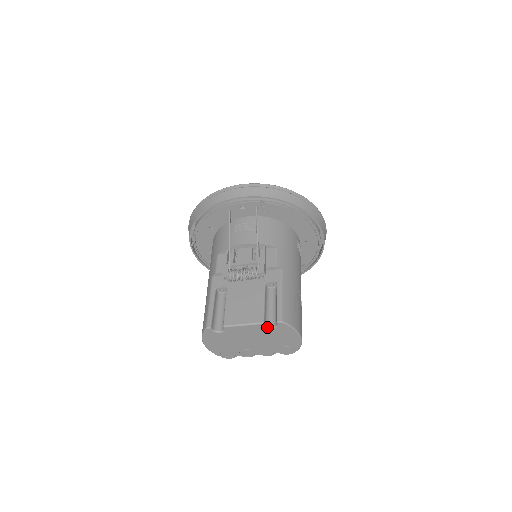
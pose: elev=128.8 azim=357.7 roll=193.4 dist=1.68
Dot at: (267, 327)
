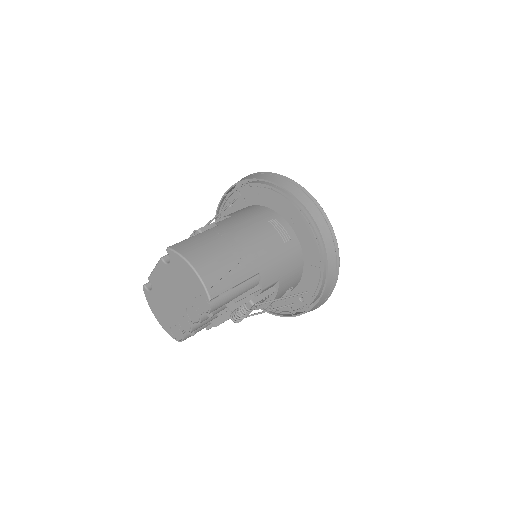
Dot at: (167, 264)
